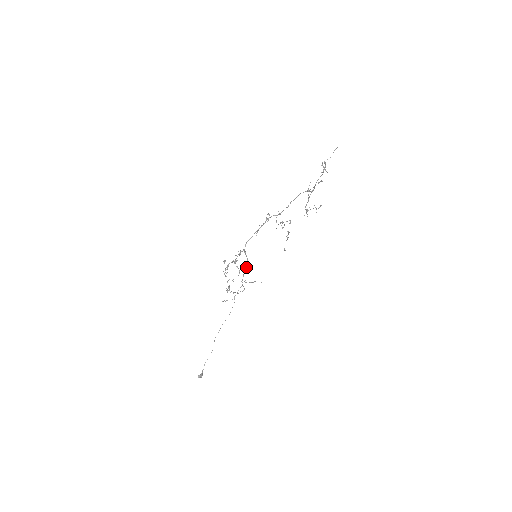
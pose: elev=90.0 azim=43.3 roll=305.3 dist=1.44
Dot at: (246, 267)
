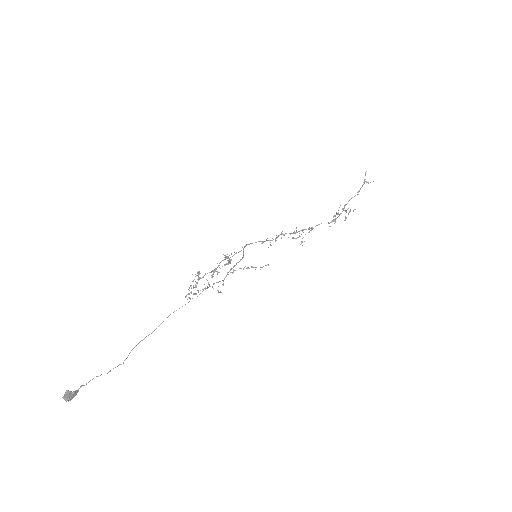
Dot at: (240, 260)
